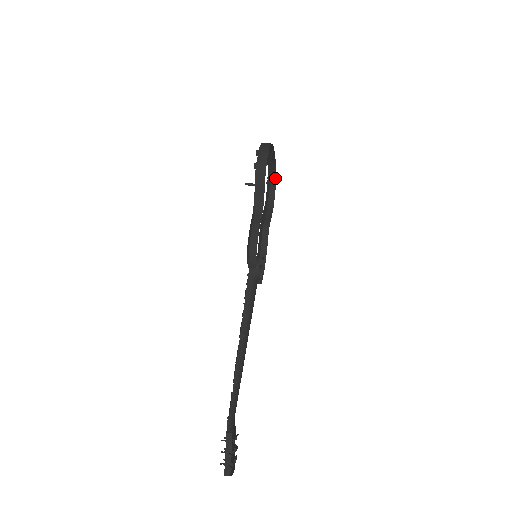
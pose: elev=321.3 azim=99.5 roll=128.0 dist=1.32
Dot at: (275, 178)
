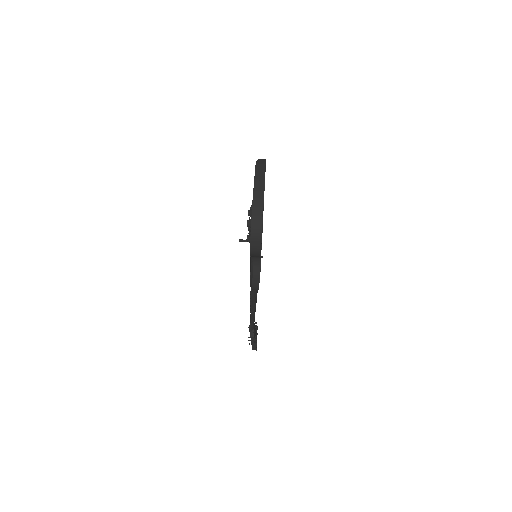
Dot at: (265, 159)
